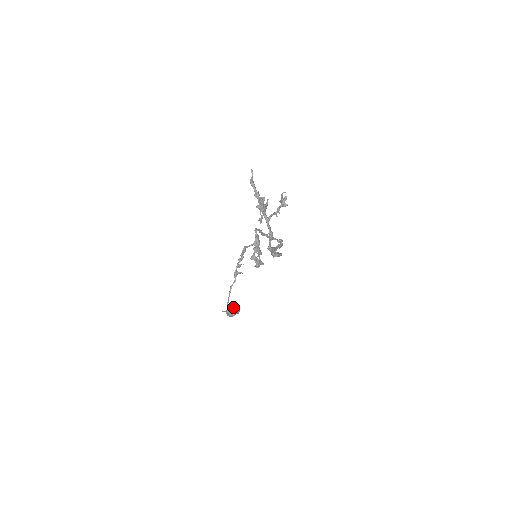
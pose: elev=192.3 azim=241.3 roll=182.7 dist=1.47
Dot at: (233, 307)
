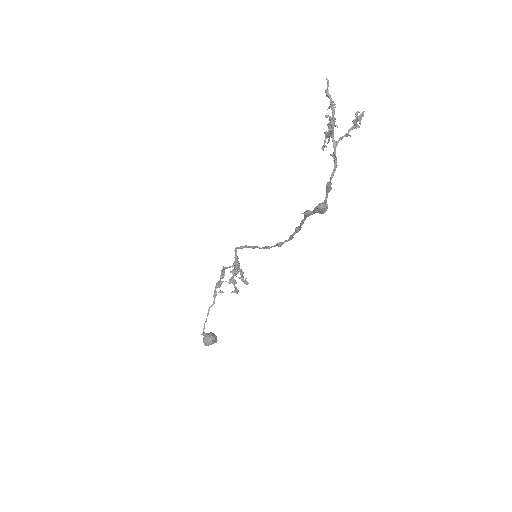
Dot at: occluded
